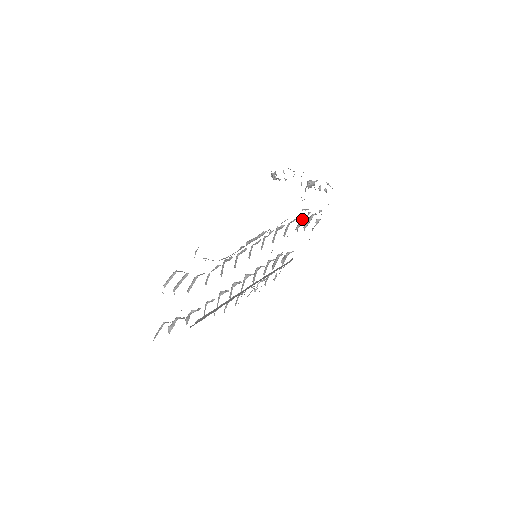
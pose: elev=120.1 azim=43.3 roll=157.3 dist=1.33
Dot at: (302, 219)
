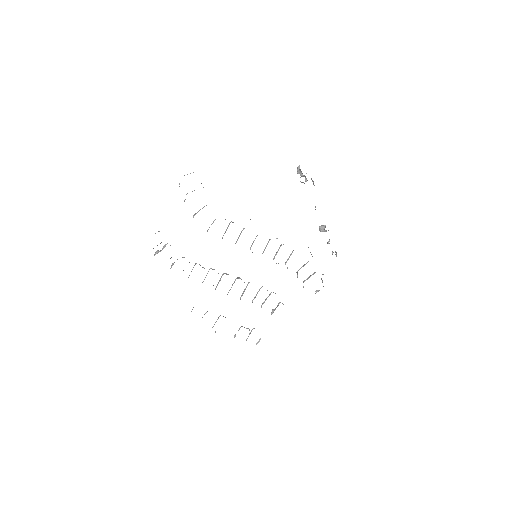
Dot at: occluded
